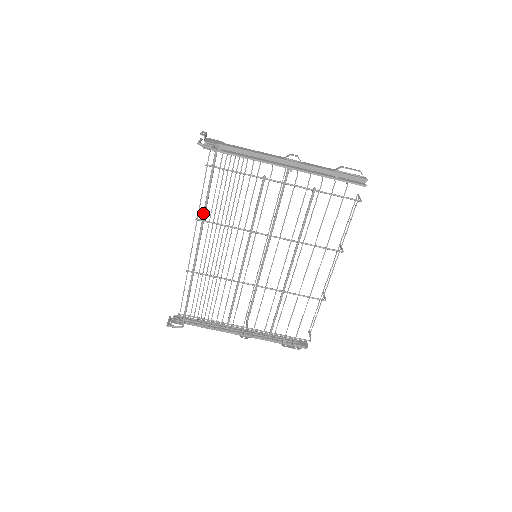
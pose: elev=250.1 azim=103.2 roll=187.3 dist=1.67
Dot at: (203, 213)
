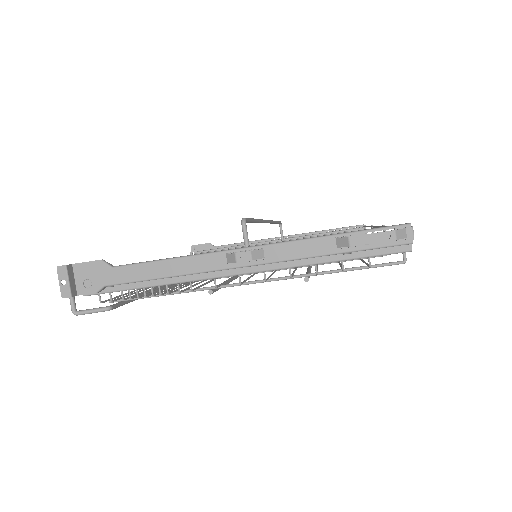
Dot at: occluded
